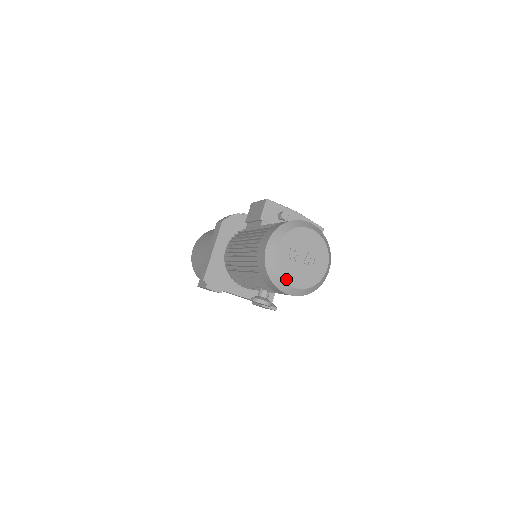
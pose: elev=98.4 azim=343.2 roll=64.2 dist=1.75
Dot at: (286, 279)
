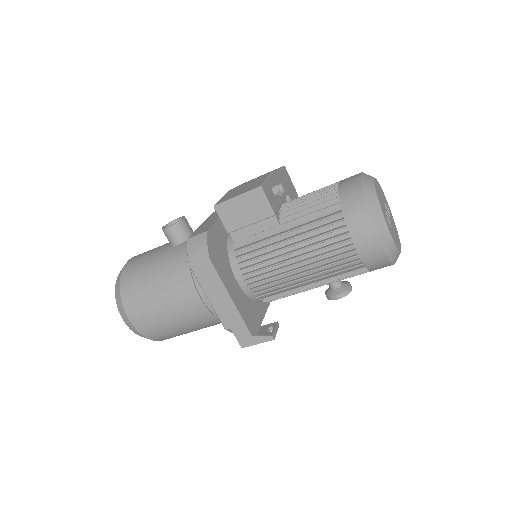
Dot at: (399, 249)
